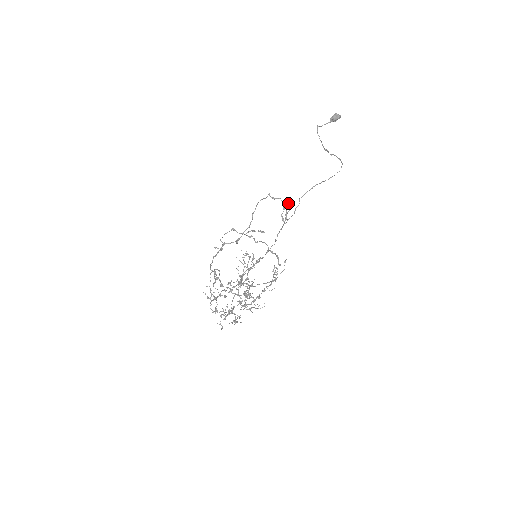
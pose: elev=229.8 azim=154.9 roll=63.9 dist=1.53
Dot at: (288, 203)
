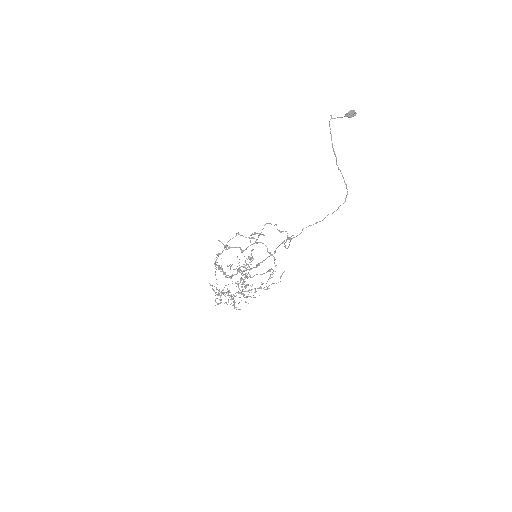
Dot at: occluded
